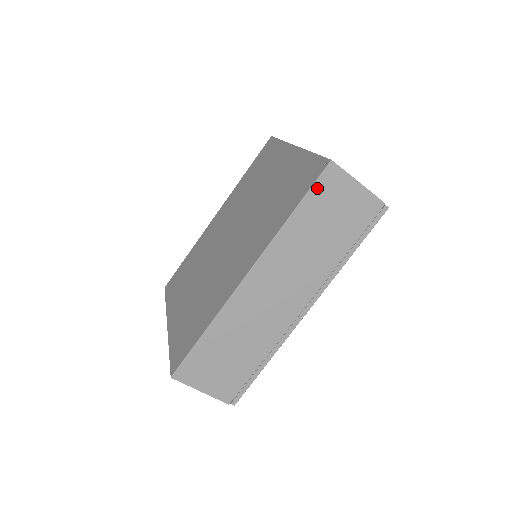
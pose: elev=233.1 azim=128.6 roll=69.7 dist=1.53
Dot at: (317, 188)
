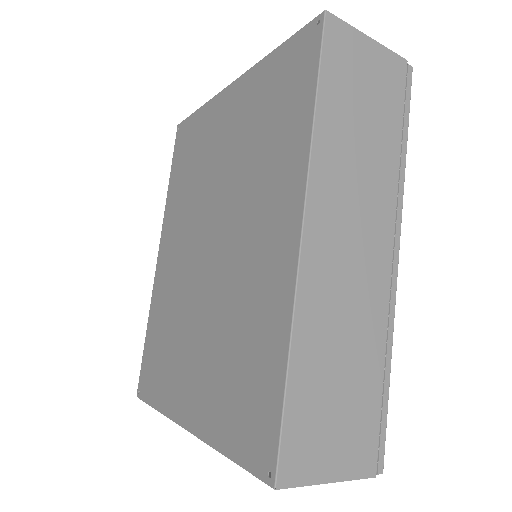
Dot at: (327, 57)
